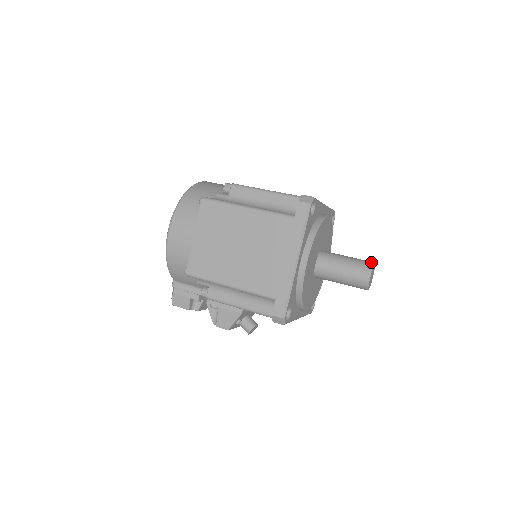
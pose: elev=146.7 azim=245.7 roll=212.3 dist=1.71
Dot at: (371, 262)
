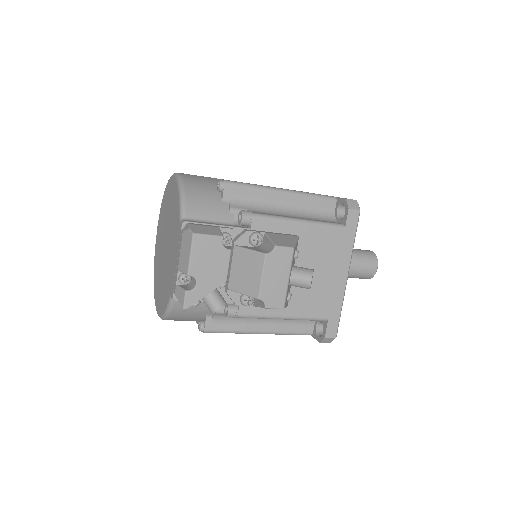
Dot at: occluded
